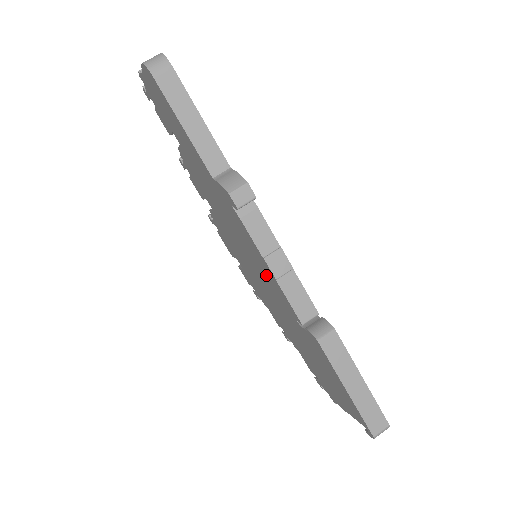
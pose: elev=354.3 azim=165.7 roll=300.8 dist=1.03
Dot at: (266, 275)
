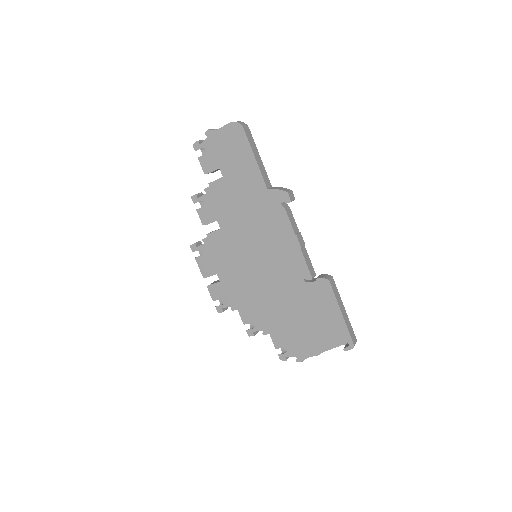
Dot at: (283, 254)
